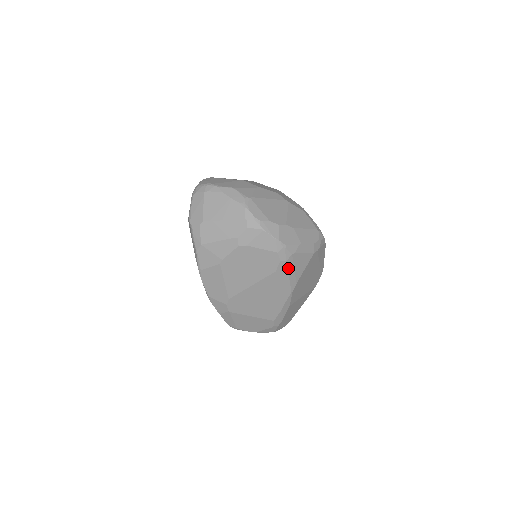
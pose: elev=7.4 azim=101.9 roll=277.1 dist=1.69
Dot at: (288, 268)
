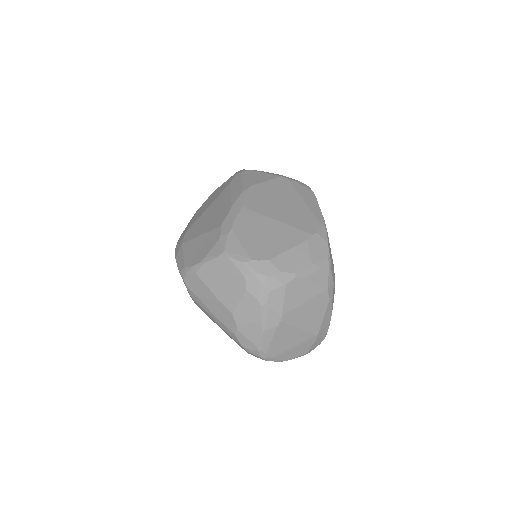
Dot at: (243, 177)
